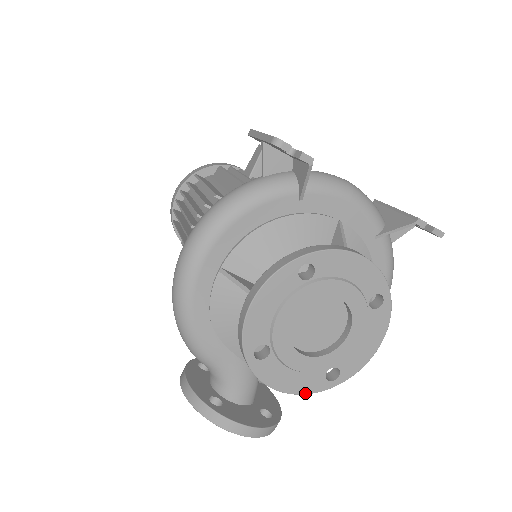
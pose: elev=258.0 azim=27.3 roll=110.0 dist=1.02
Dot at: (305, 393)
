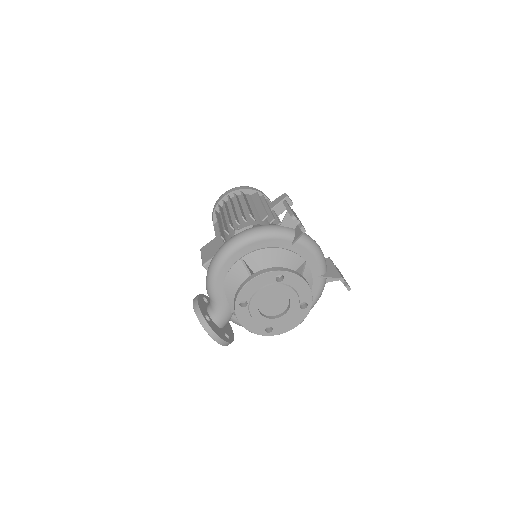
Dot at: (252, 332)
